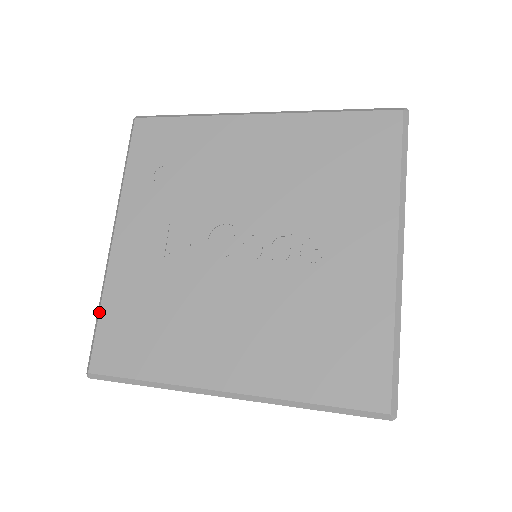
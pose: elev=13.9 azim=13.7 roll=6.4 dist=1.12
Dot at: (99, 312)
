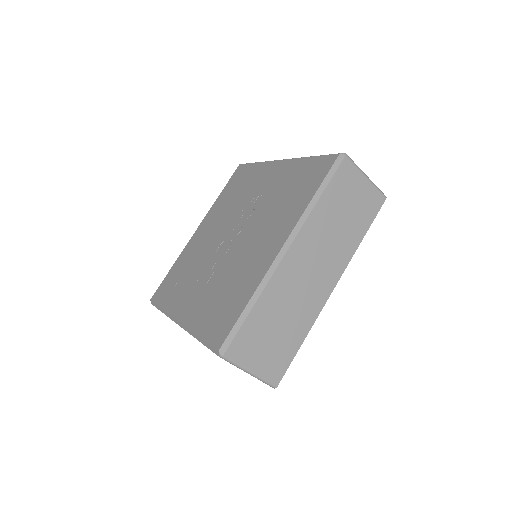
Dot at: (199, 336)
